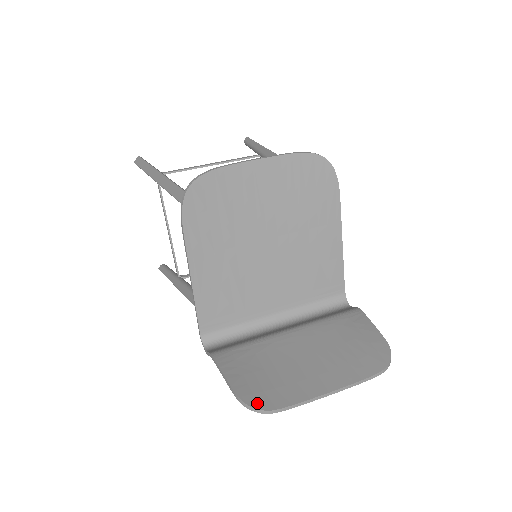
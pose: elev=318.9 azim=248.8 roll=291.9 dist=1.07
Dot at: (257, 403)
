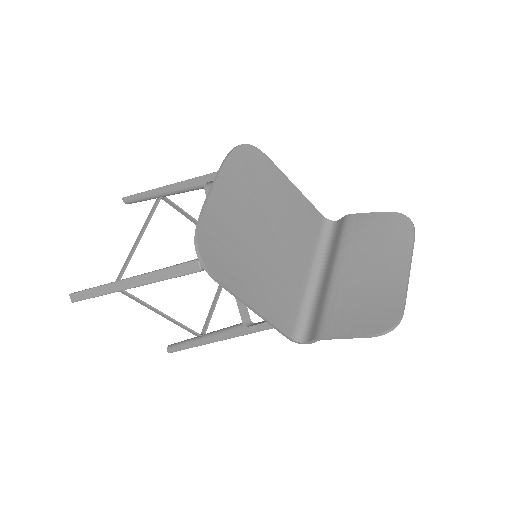
Dot at: (388, 324)
